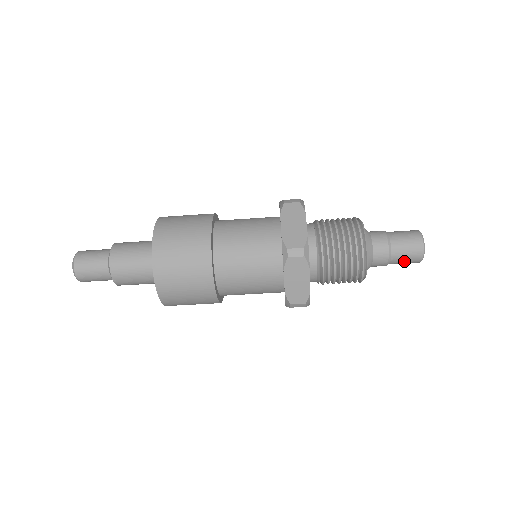
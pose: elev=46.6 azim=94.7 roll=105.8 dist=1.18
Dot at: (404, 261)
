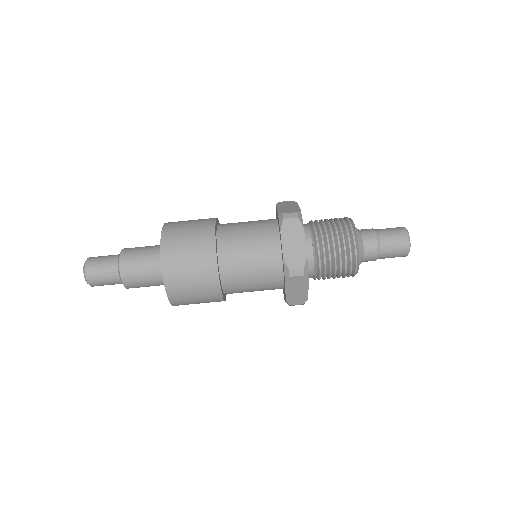
Dot at: (393, 248)
